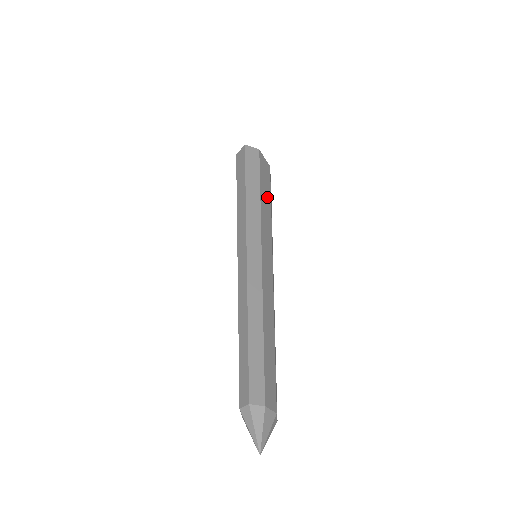
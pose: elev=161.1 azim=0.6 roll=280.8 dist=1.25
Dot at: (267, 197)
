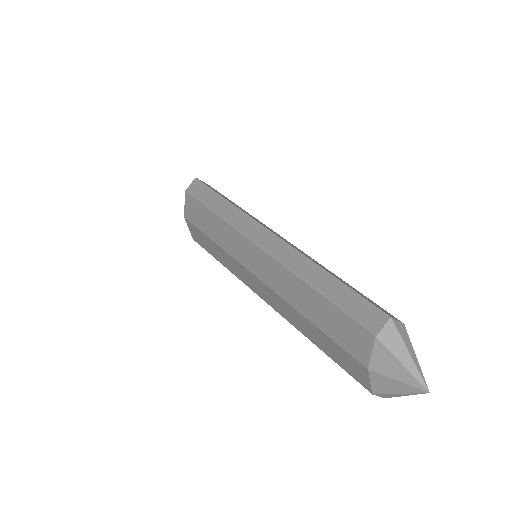
Dot at: occluded
